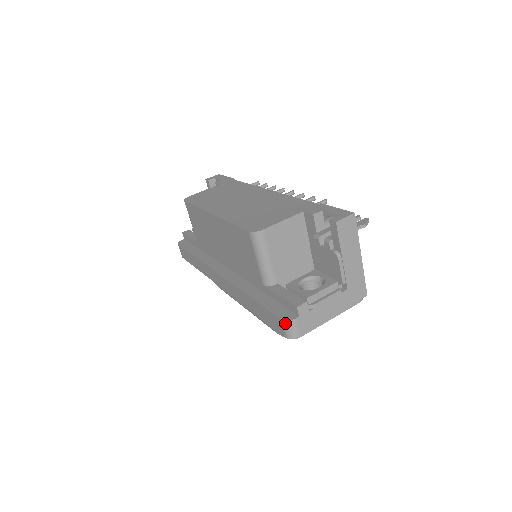
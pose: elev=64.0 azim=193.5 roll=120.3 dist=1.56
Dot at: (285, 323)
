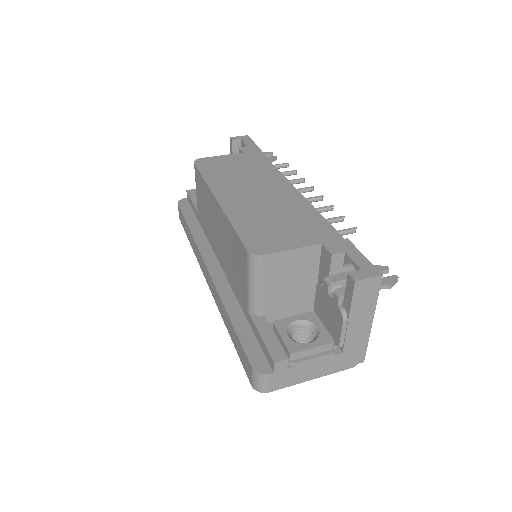
Dot at: (255, 374)
